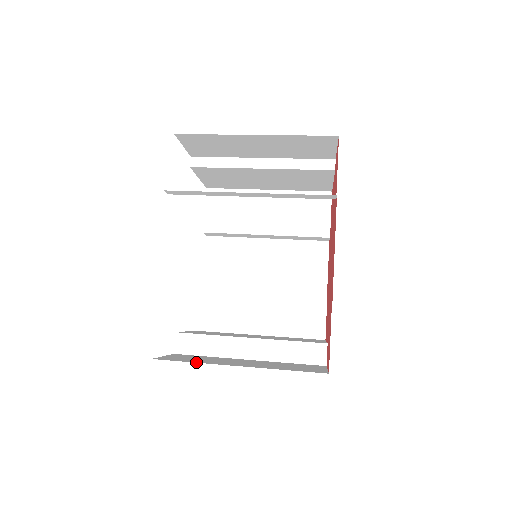
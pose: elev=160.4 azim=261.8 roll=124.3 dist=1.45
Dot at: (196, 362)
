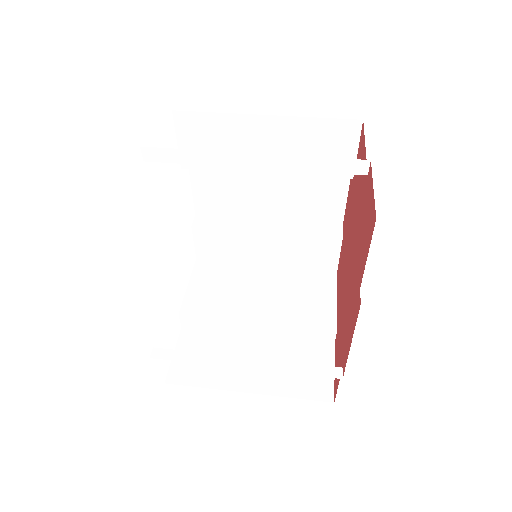
Dot at: (208, 387)
